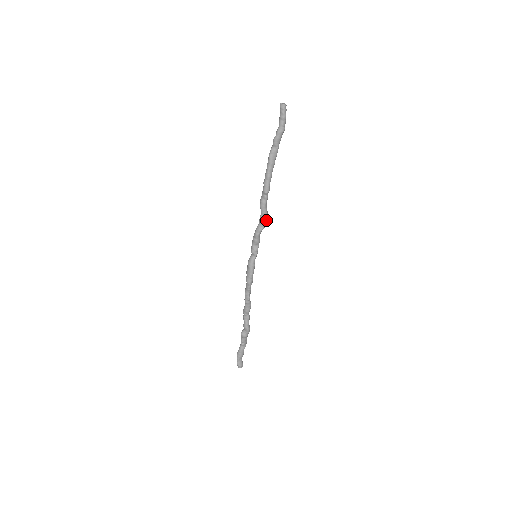
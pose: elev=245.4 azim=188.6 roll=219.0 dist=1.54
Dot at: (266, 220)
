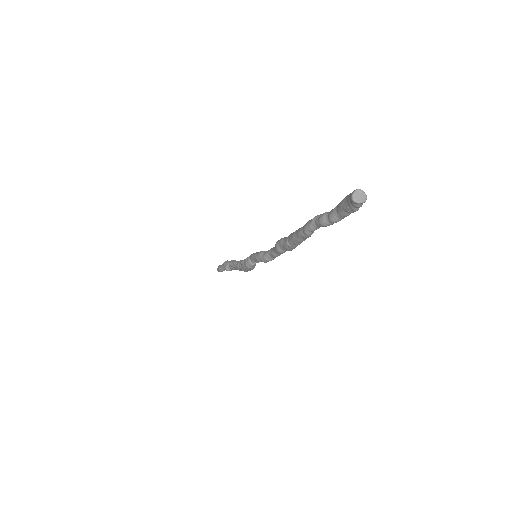
Dot at: occluded
